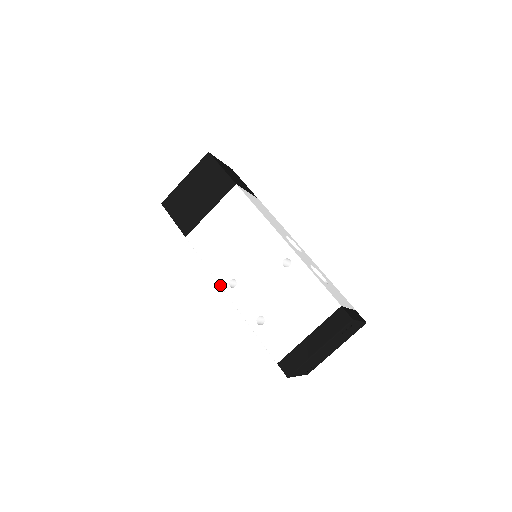
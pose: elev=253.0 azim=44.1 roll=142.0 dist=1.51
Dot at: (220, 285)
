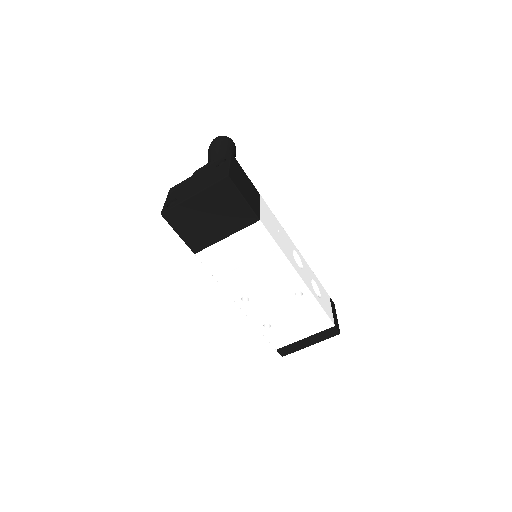
Dot at: (232, 298)
